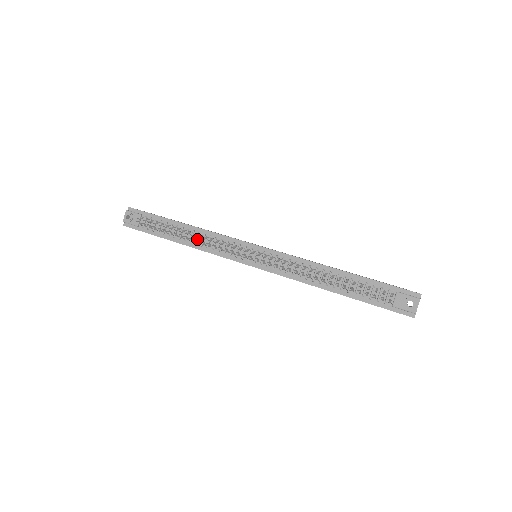
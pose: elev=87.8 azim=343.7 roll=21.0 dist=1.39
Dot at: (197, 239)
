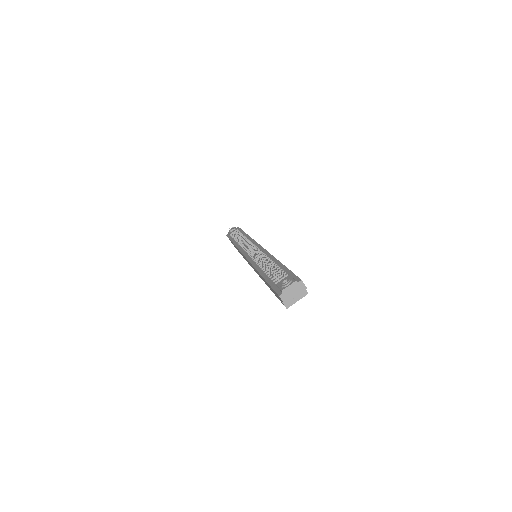
Dot at: occluded
